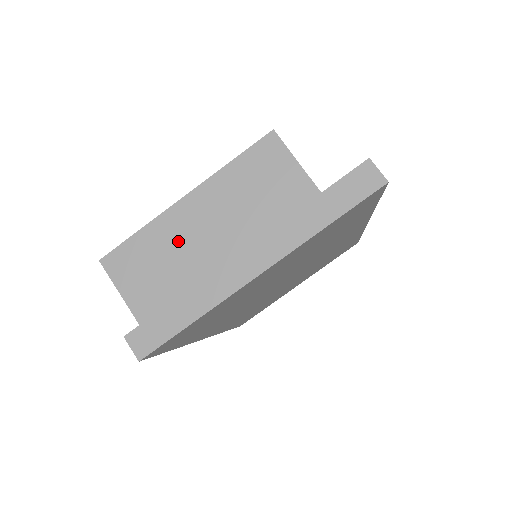
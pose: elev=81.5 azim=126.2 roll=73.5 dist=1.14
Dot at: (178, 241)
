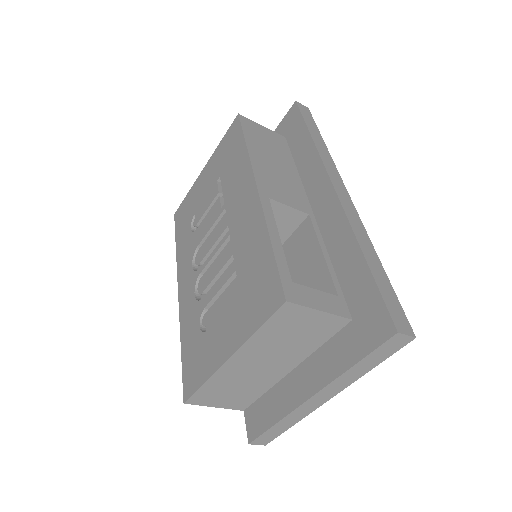
Dot at: (240, 377)
